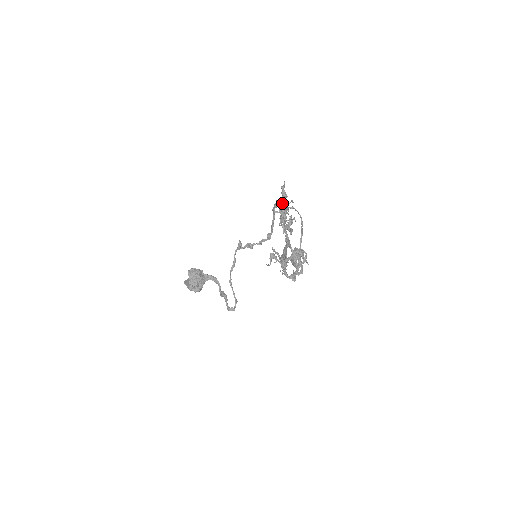
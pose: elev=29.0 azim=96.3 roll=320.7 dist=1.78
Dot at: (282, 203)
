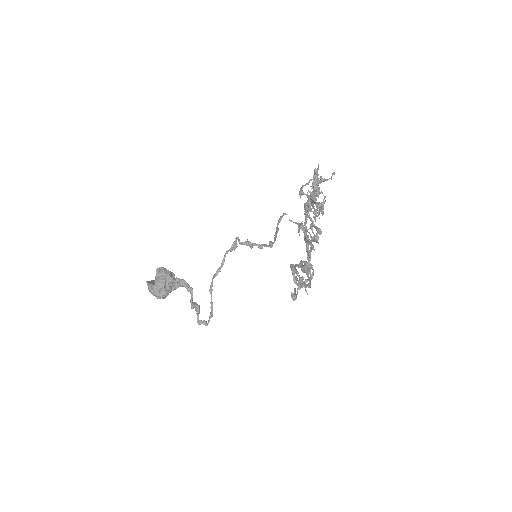
Dot at: (317, 180)
